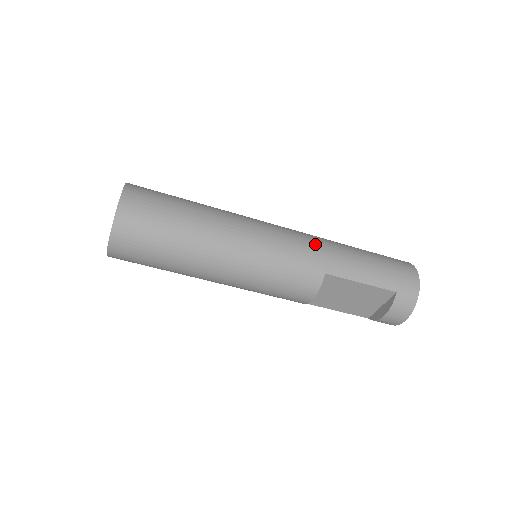
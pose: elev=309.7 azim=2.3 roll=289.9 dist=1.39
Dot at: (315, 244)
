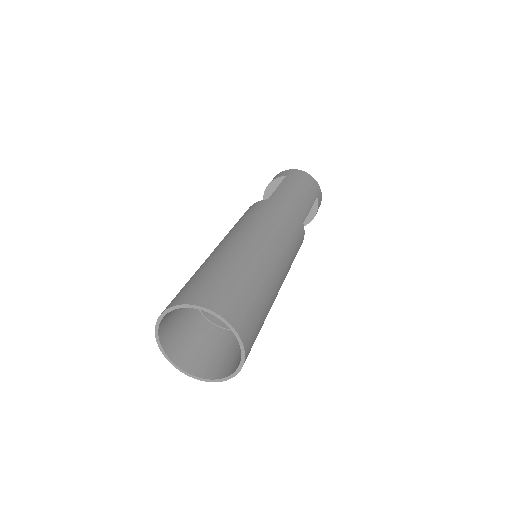
Dot at: (284, 209)
